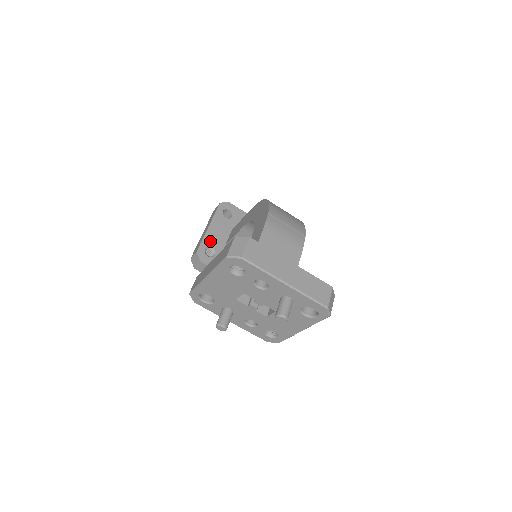
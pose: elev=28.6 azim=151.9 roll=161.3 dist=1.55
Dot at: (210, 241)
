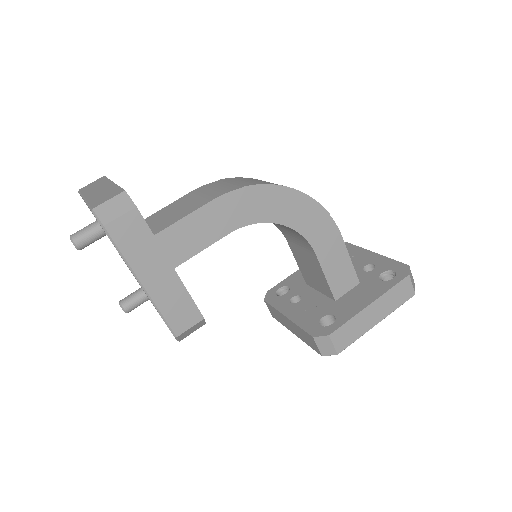
Dot at: (291, 281)
